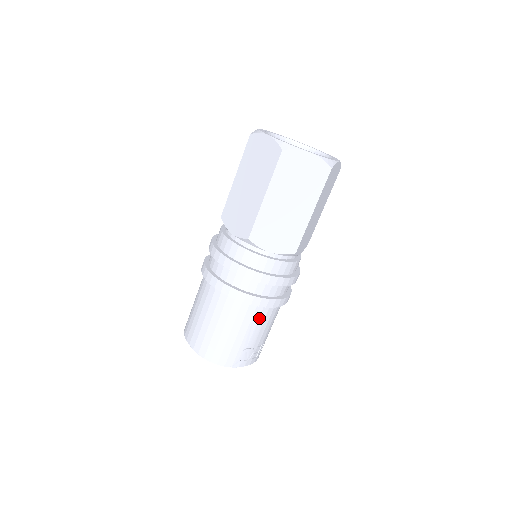
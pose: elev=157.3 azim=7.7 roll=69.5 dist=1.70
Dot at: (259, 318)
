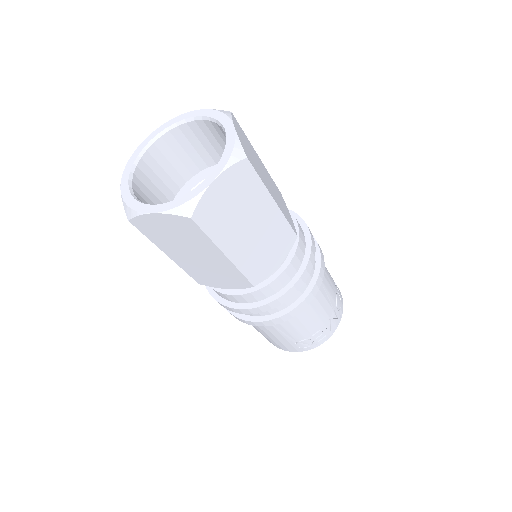
Dot at: (283, 326)
